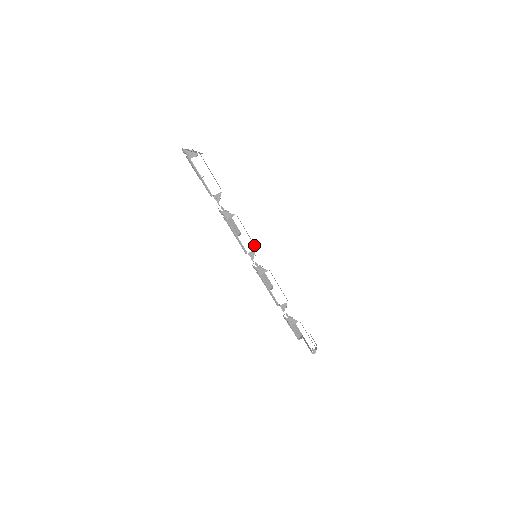
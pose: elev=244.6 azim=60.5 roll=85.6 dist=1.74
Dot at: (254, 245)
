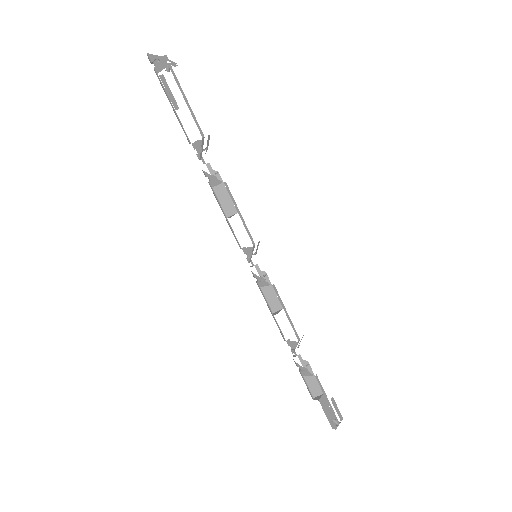
Dot at: occluded
